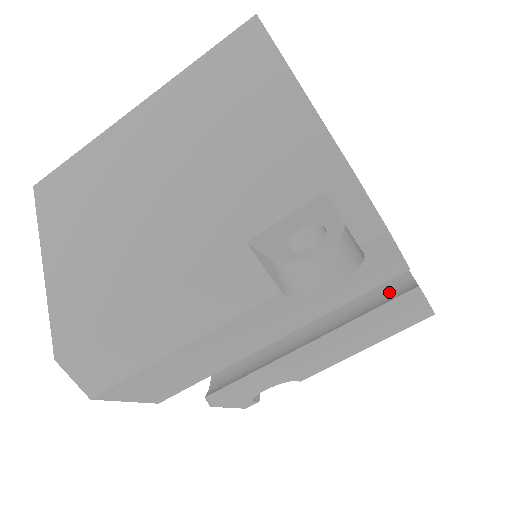
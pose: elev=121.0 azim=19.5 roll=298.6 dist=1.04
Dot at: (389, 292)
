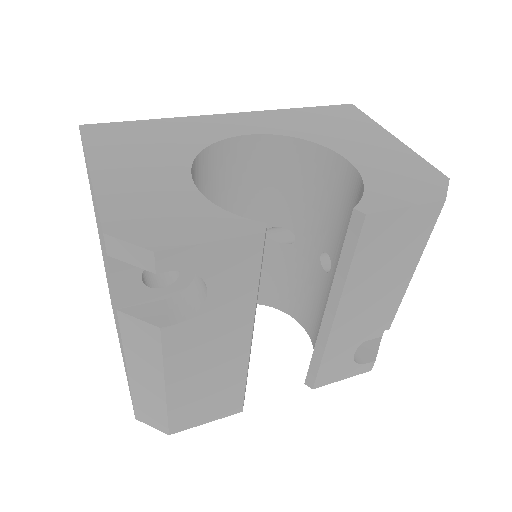
Dot at: occluded
